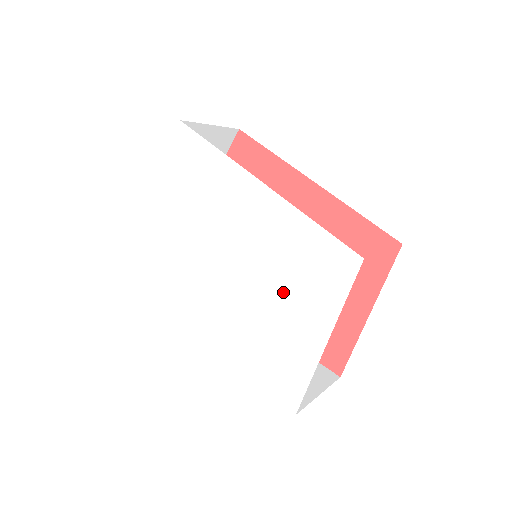
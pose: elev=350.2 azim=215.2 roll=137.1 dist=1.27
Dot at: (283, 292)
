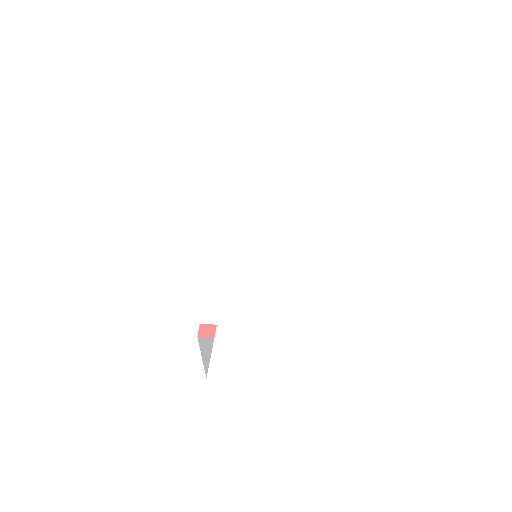
Dot at: (346, 264)
